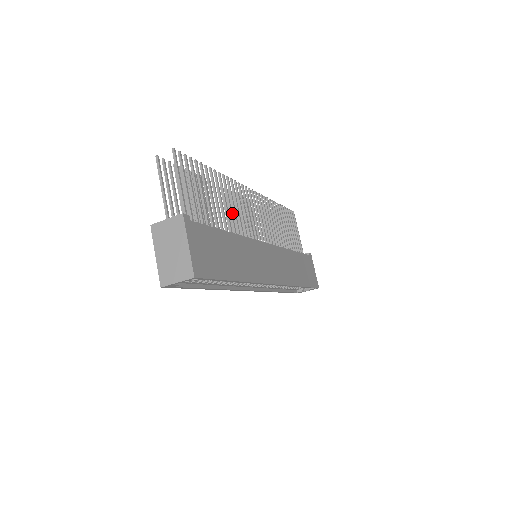
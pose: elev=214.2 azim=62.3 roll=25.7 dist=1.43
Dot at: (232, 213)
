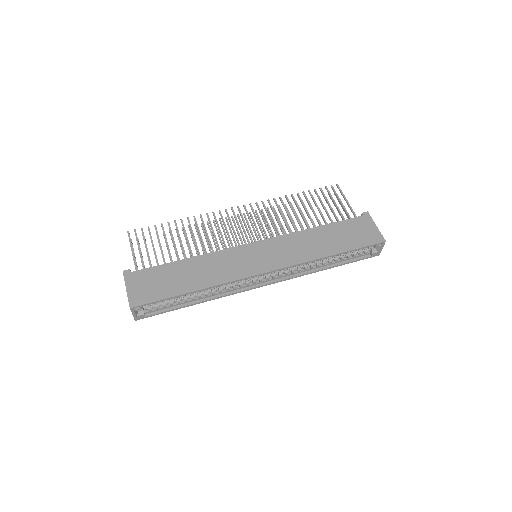
Dot at: occluded
